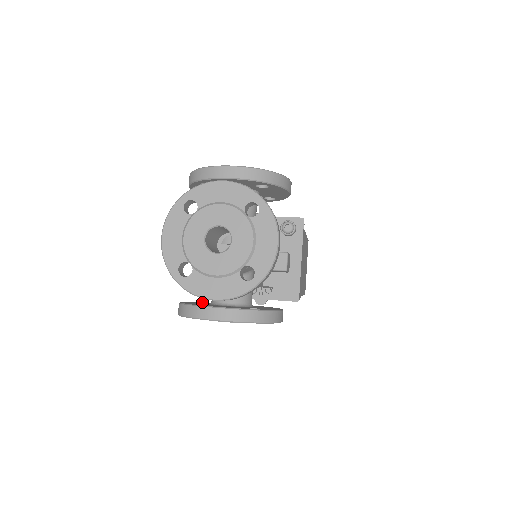
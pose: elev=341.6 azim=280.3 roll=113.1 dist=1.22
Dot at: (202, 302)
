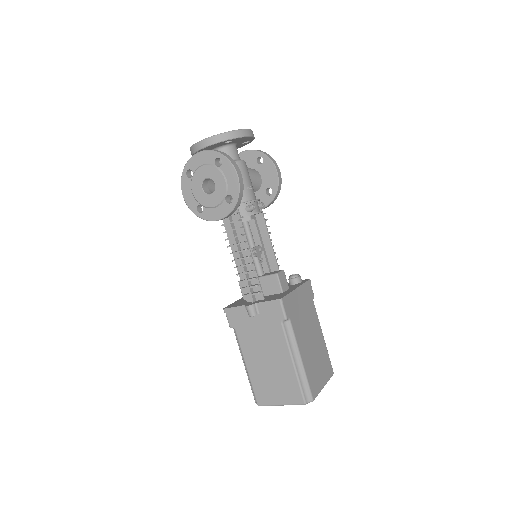
Dot at: (199, 207)
